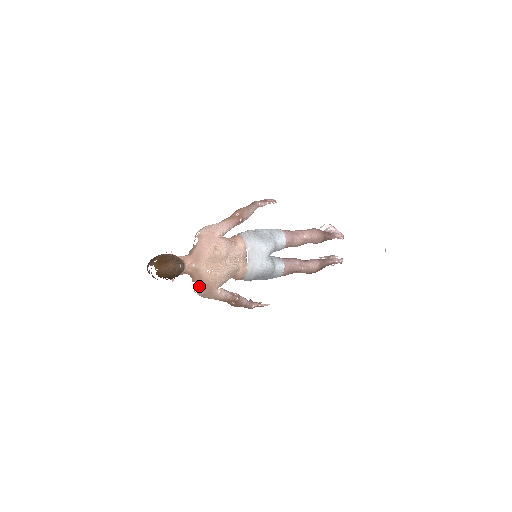
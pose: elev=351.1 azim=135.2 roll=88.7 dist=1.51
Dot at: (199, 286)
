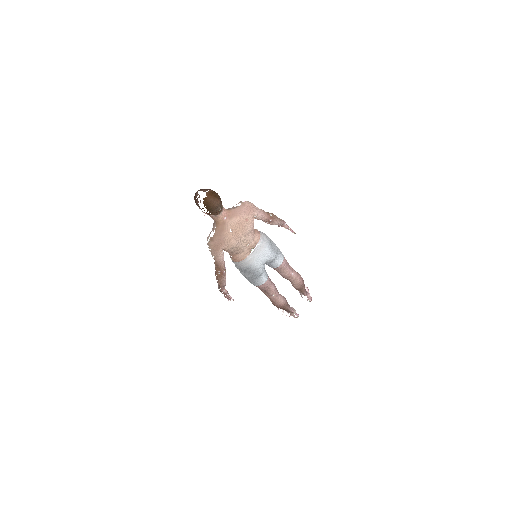
Dot at: (216, 236)
